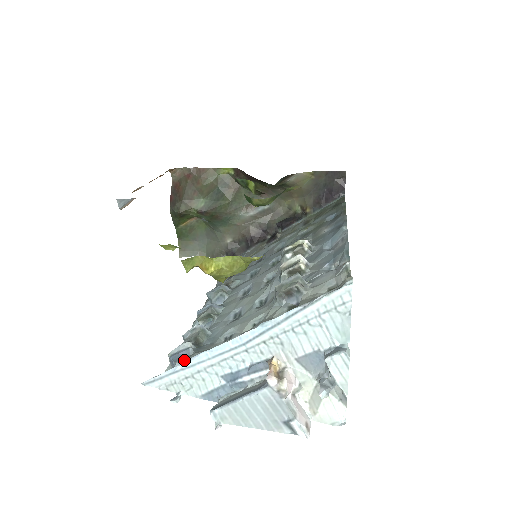
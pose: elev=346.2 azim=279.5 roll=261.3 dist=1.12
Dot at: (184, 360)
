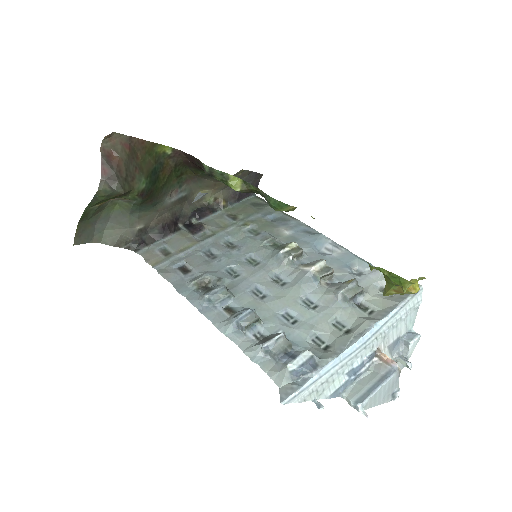
Dot at: (321, 368)
